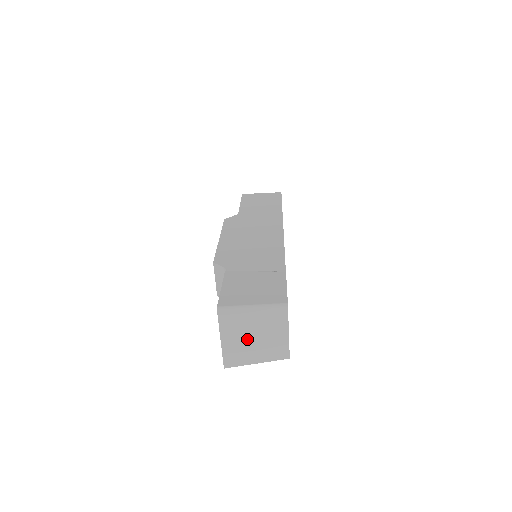
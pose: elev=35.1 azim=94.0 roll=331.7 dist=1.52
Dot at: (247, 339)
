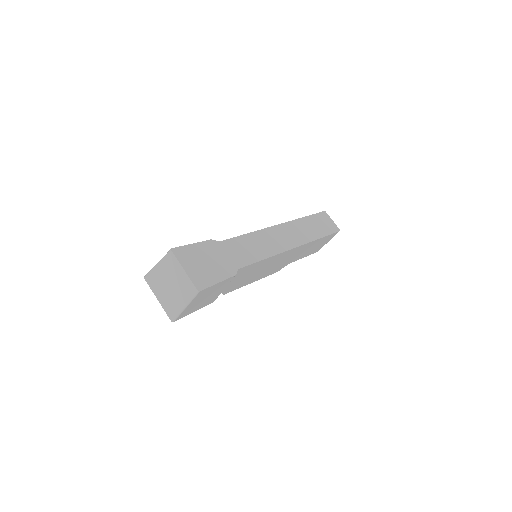
Dot at: (168, 290)
